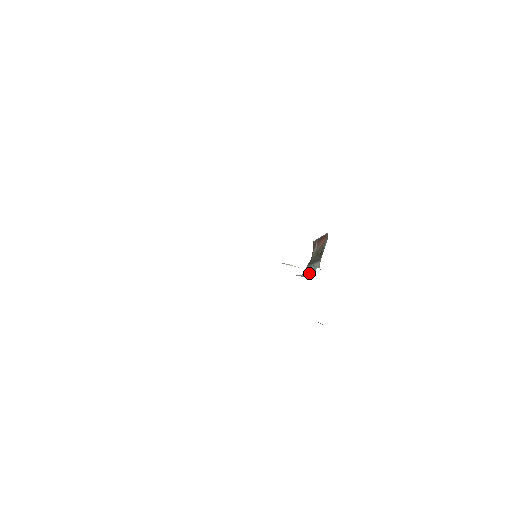
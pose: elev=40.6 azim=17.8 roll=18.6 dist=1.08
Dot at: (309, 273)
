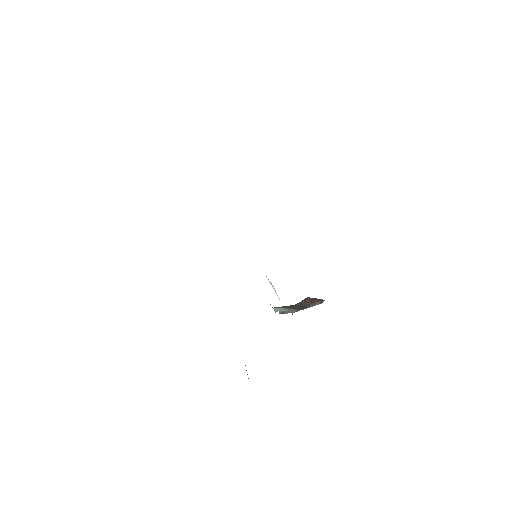
Dot at: (280, 311)
